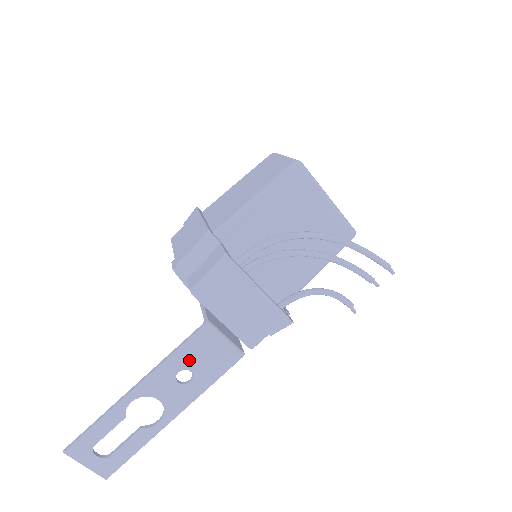
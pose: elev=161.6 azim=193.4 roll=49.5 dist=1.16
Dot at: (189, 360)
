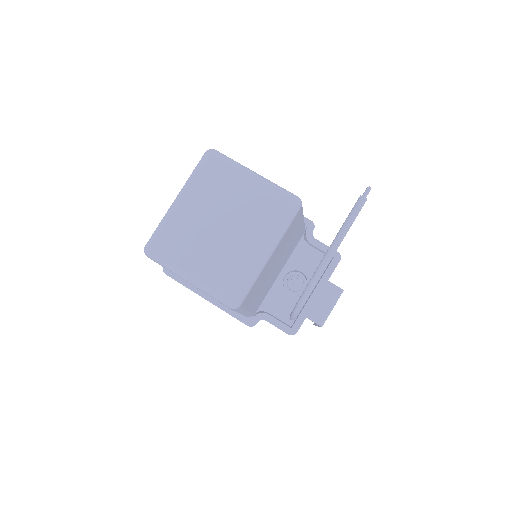
Dot at: occluded
